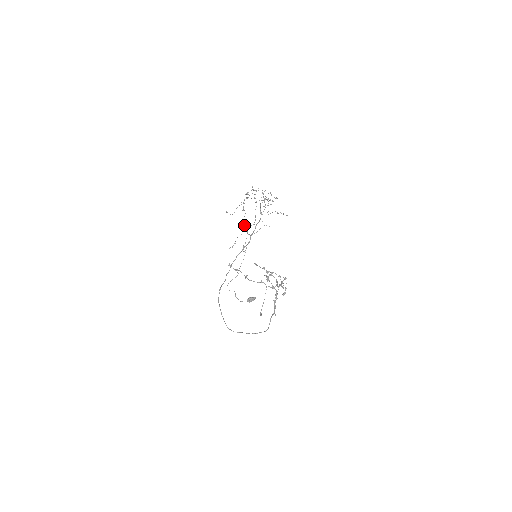
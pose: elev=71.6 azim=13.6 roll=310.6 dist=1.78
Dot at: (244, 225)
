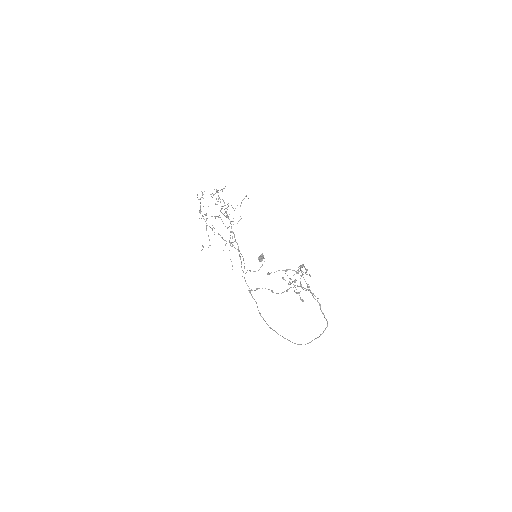
Dot at: occluded
